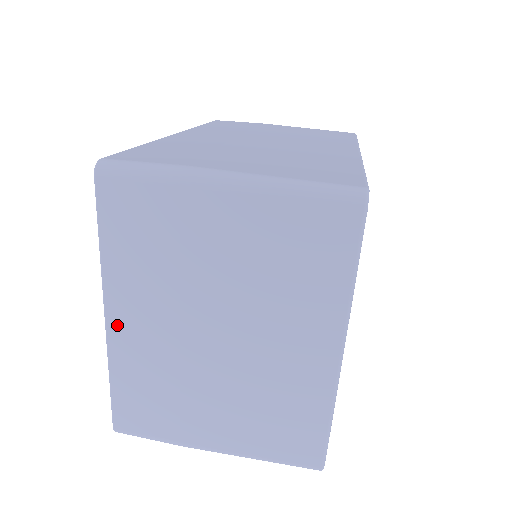
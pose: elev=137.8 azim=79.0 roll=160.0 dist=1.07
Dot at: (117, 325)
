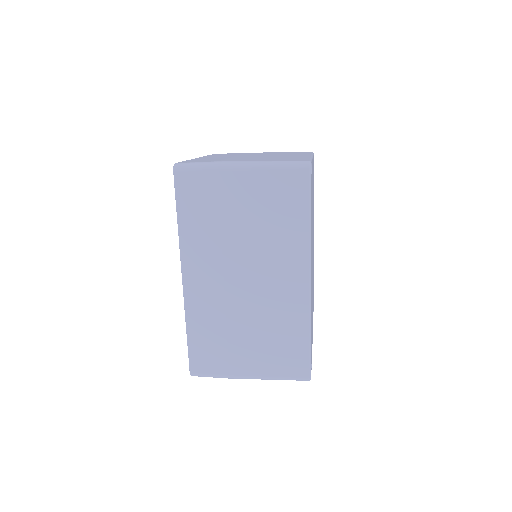
Dot at: occluded
